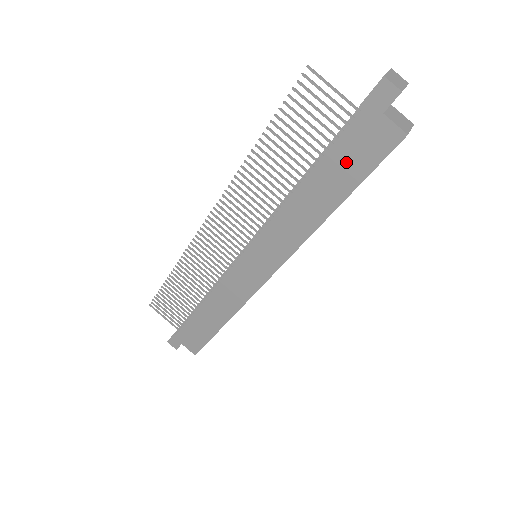
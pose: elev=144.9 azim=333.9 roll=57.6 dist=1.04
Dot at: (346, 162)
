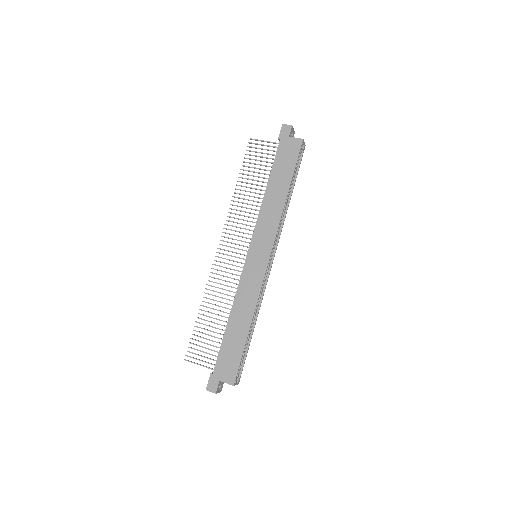
Dot at: (283, 165)
